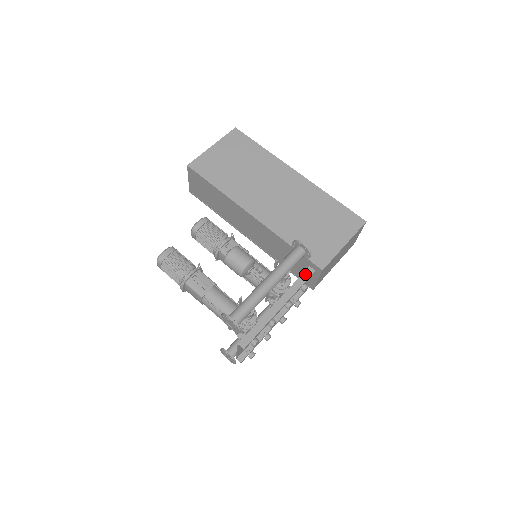
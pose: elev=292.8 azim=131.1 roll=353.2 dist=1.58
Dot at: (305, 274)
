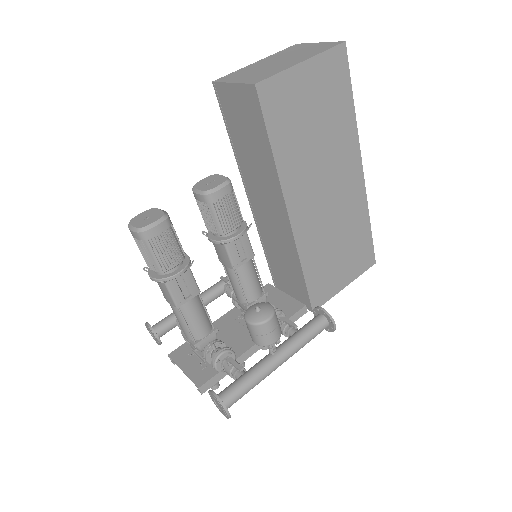
Dot at: (297, 314)
